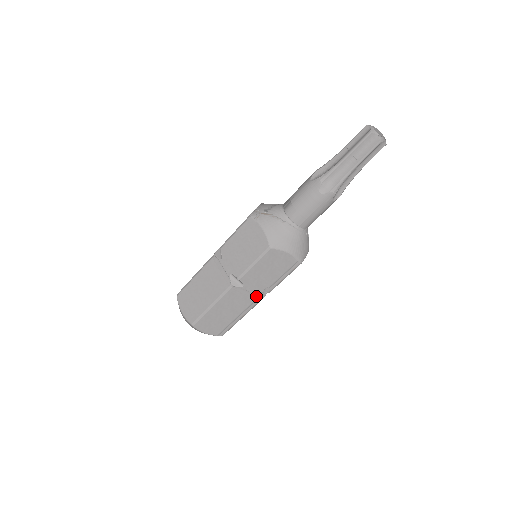
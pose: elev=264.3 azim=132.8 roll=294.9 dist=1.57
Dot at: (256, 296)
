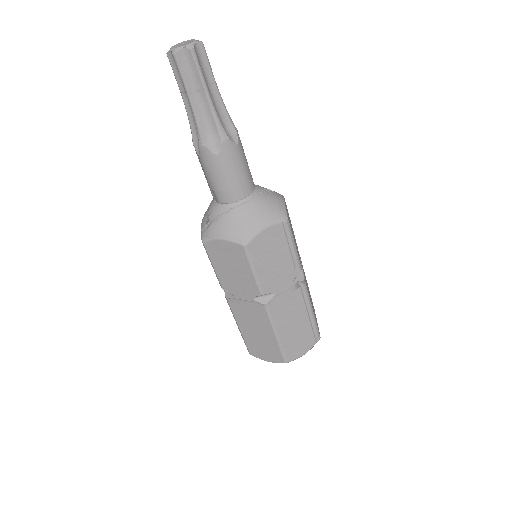
Dot at: (296, 285)
